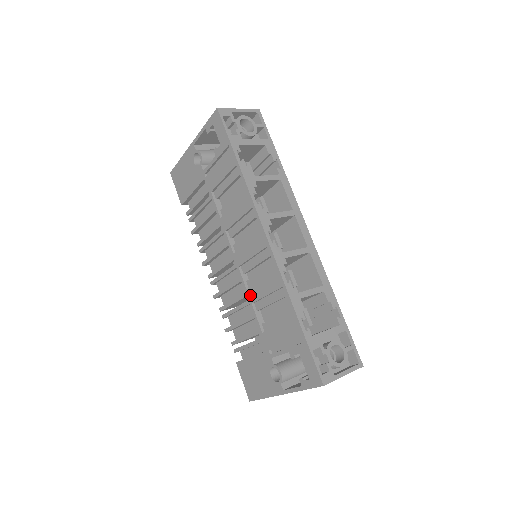
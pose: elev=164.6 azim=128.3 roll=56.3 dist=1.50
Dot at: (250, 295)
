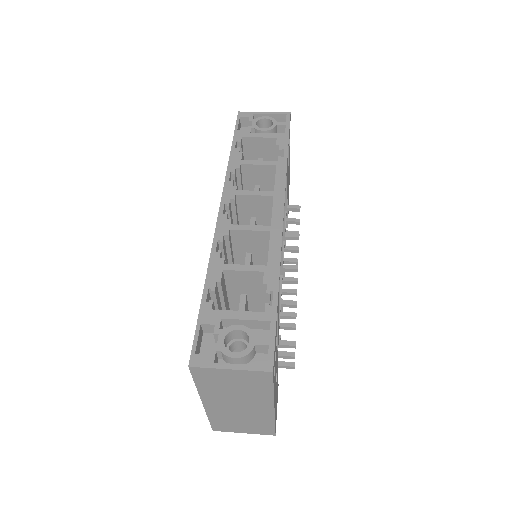
Dot at: occluded
